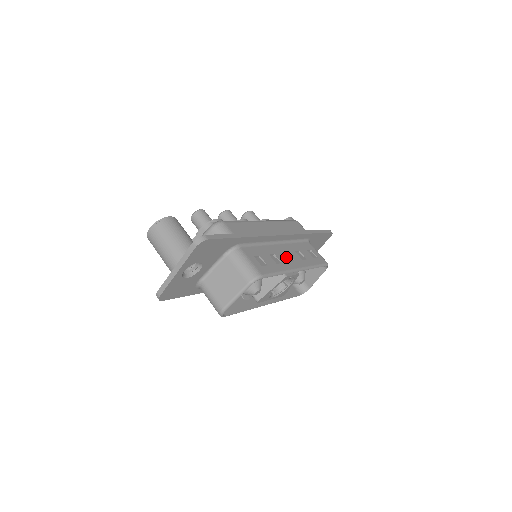
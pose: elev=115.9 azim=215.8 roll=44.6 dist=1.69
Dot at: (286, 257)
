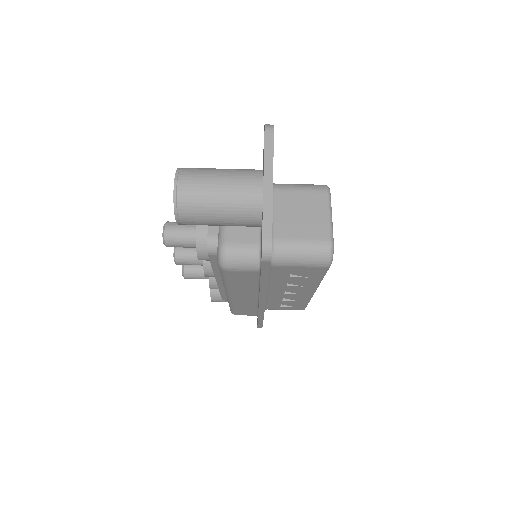
Dot at: occluded
